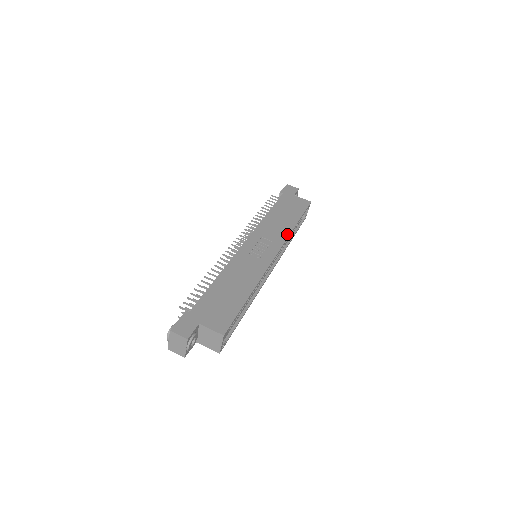
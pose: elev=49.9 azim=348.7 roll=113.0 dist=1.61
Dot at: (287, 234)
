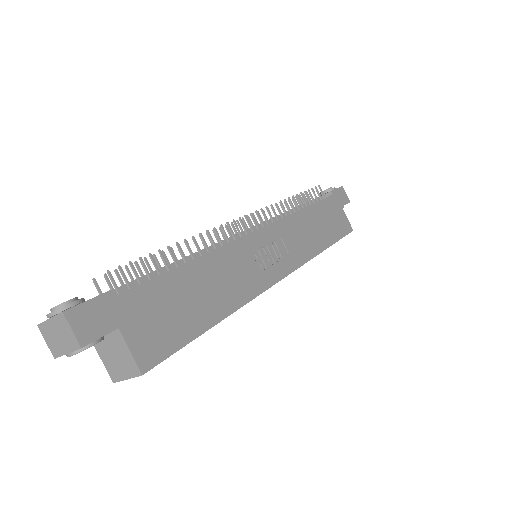
Dot at: (309, 256)
